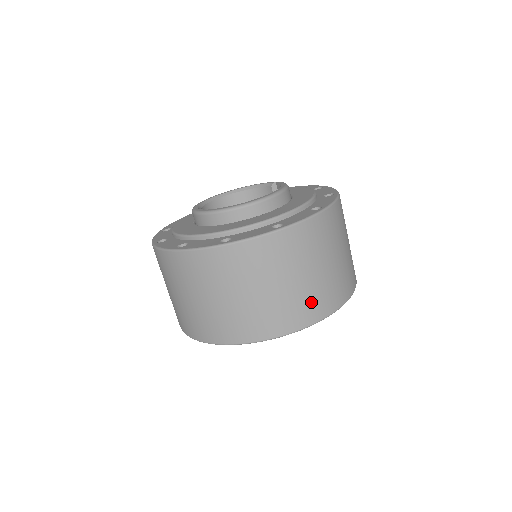
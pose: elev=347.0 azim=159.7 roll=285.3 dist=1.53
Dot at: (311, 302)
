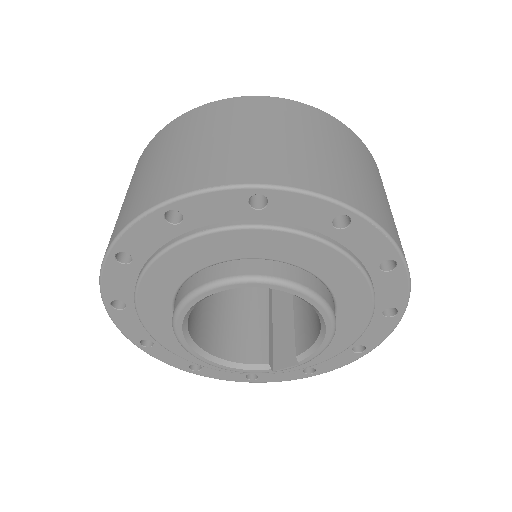
Dot at: occluded
